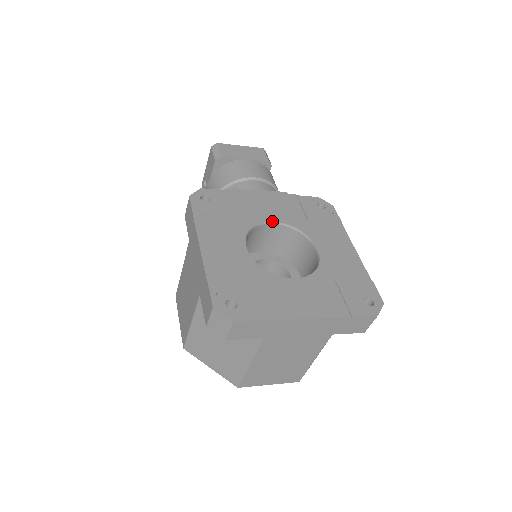
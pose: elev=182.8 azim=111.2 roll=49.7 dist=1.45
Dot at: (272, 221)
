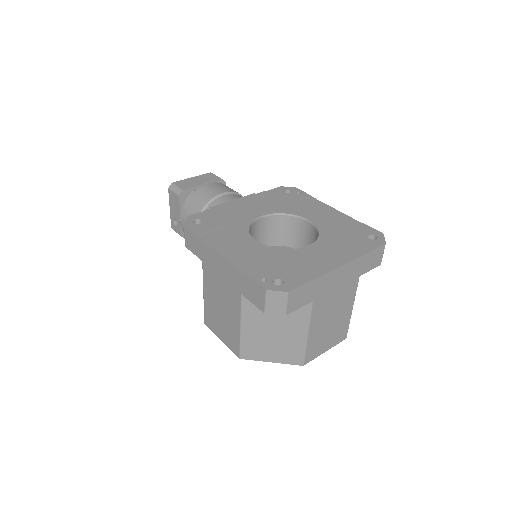
Dot at: (260, 216)
